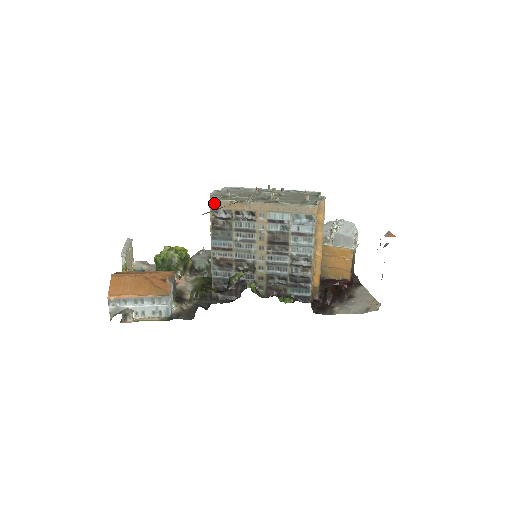
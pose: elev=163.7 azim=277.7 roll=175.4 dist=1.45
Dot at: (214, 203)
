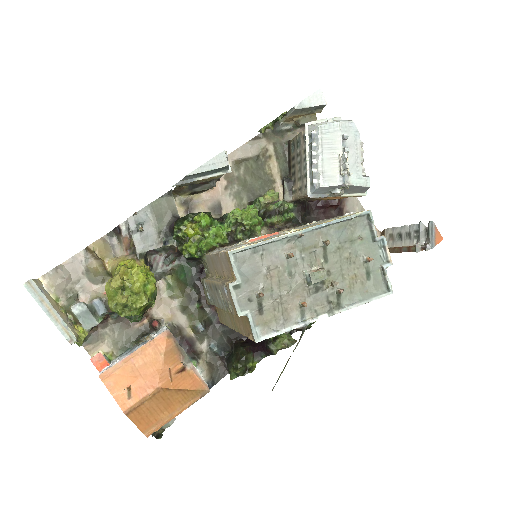
Dot at: (261, 340)
